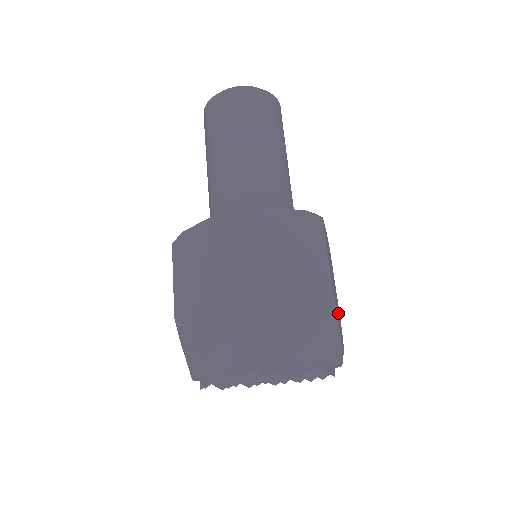
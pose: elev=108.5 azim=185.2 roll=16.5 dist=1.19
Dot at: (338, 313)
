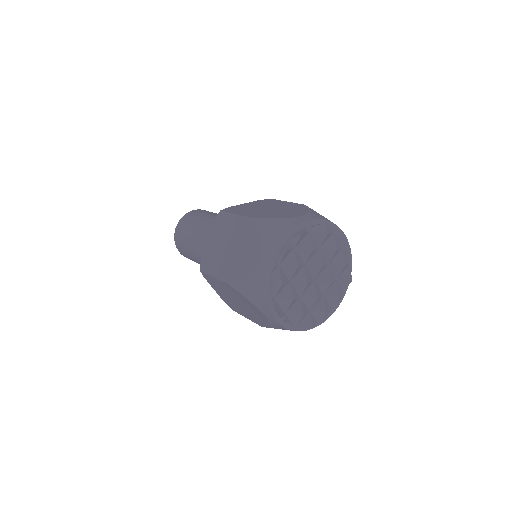
Dot at: occluded
